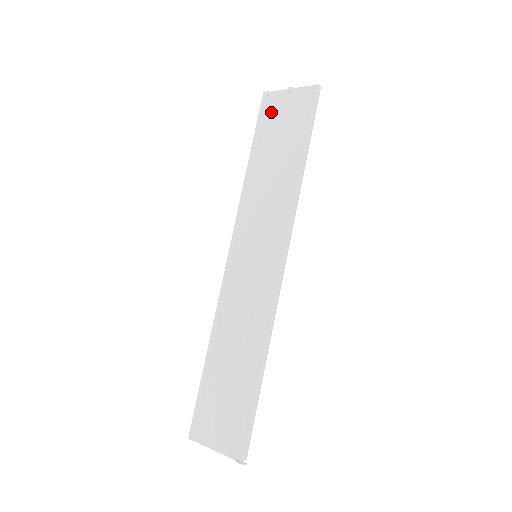
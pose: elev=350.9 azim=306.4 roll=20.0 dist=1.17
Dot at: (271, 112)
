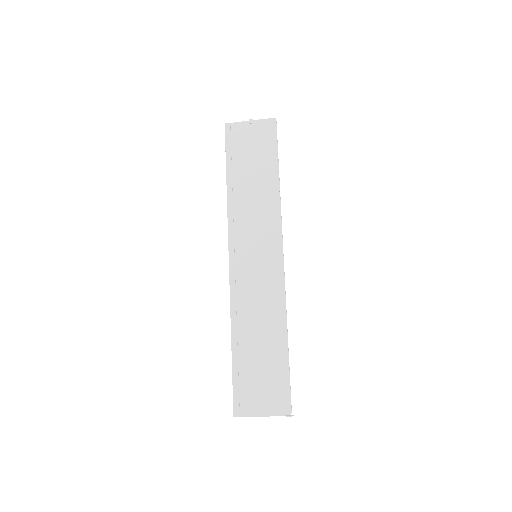
Dot at: (237, 140)
